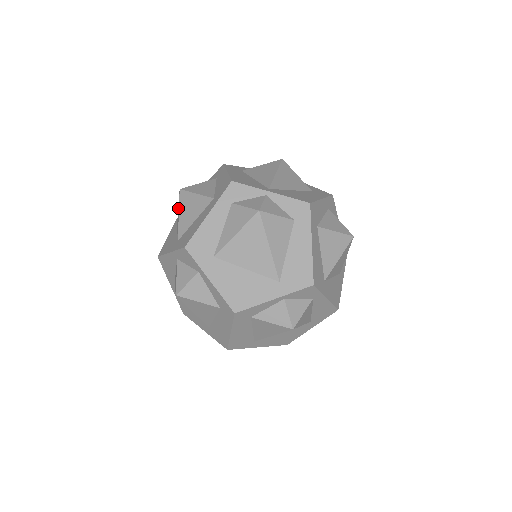
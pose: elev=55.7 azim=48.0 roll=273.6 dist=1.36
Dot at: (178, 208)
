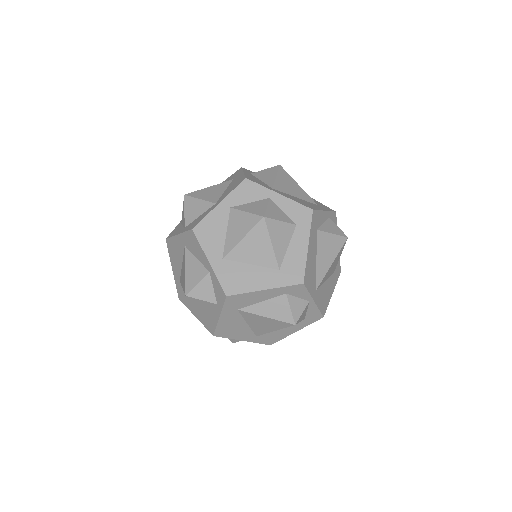
Dot at: (246, 219)
